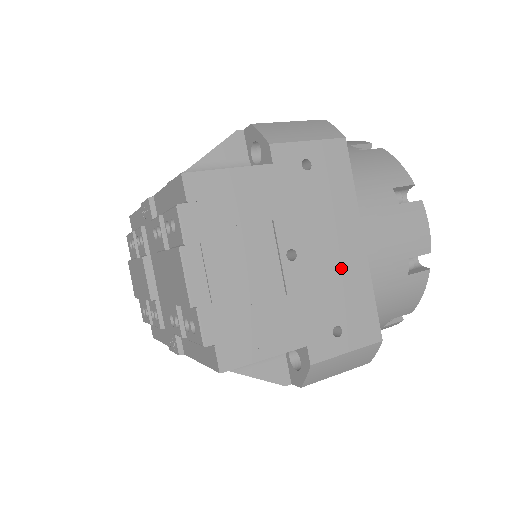
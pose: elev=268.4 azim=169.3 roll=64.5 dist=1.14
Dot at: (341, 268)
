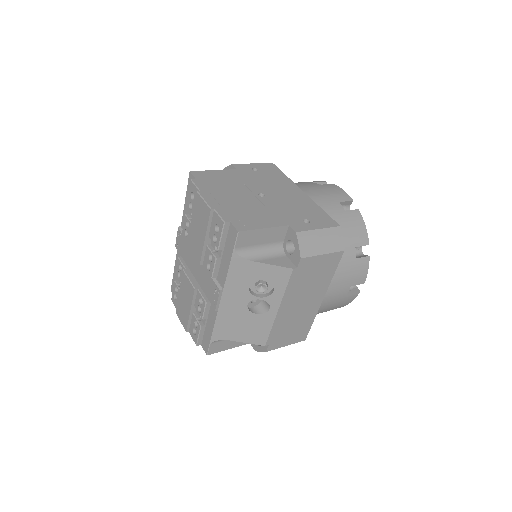
Dot at: (295, 200)
